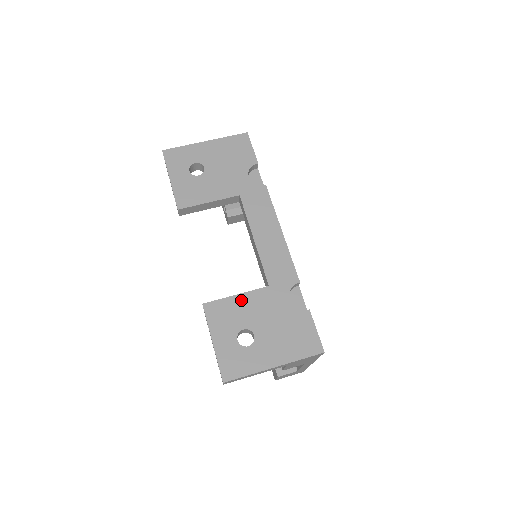
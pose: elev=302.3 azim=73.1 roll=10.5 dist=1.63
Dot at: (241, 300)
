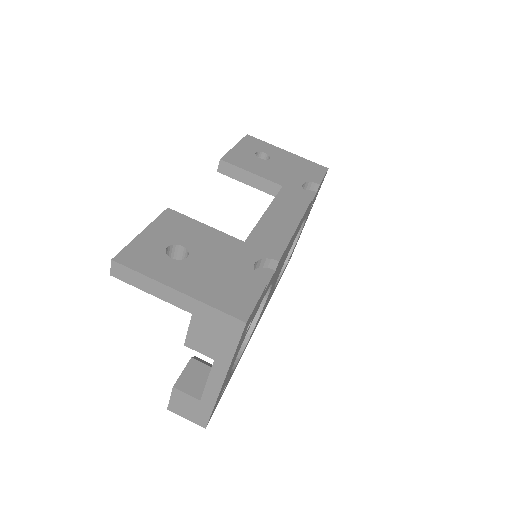
Dot at: (206, 230)
